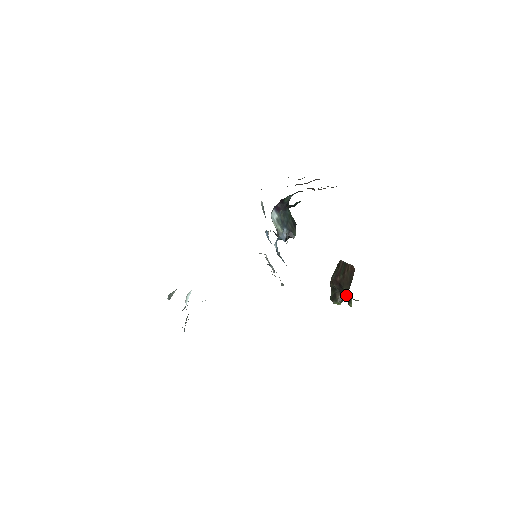
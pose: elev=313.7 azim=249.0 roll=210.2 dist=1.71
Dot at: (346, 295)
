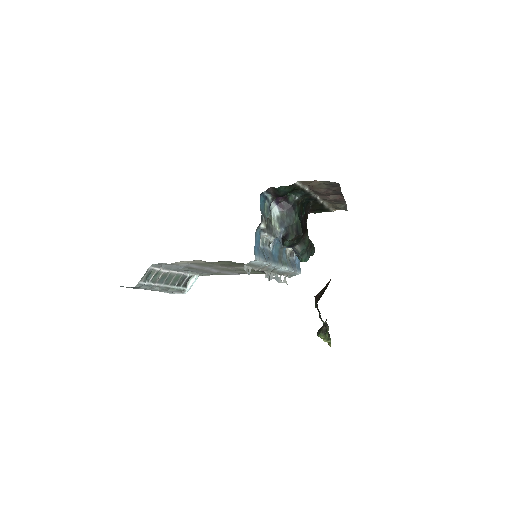
Dot at: occluded
